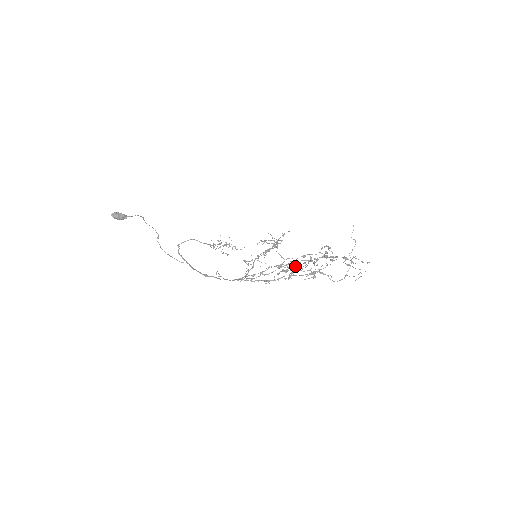
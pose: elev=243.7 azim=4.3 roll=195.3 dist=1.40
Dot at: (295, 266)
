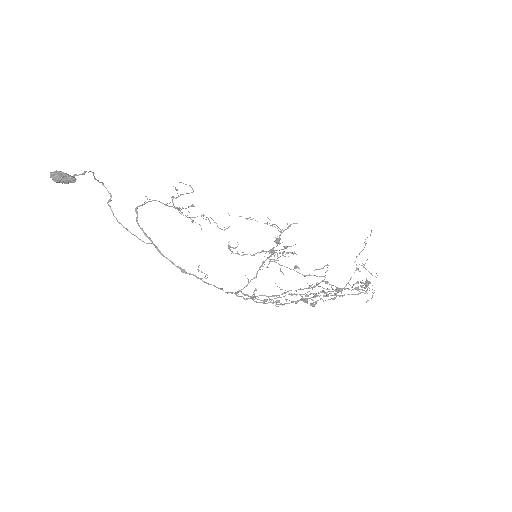
Dot at: (321, 298)
